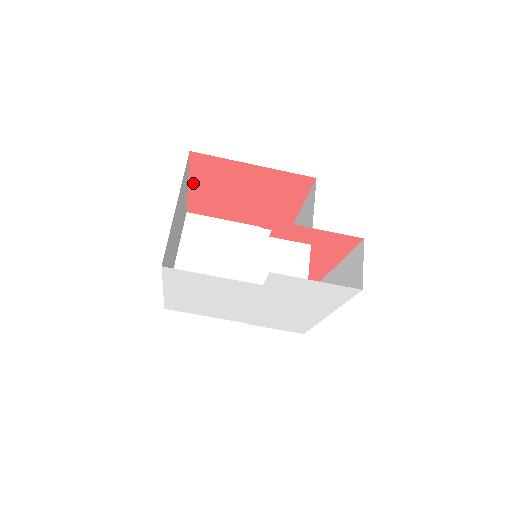
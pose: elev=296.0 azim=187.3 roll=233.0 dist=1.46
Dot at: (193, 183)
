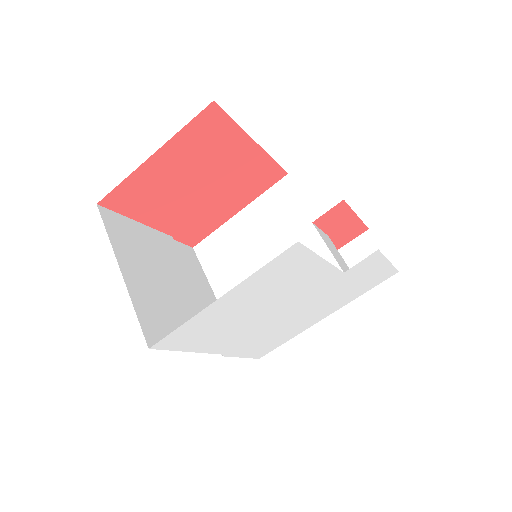
Dot at: (162, 153)
